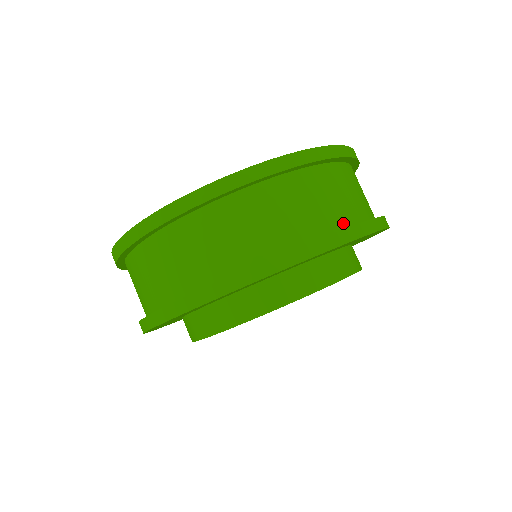
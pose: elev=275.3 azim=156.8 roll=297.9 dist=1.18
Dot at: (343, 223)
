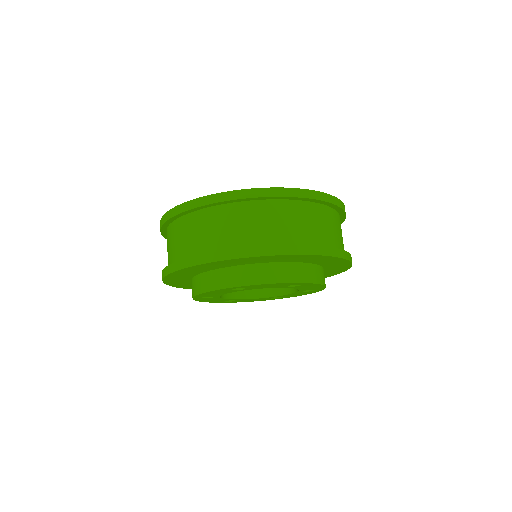
Dot at: (224, 248)
